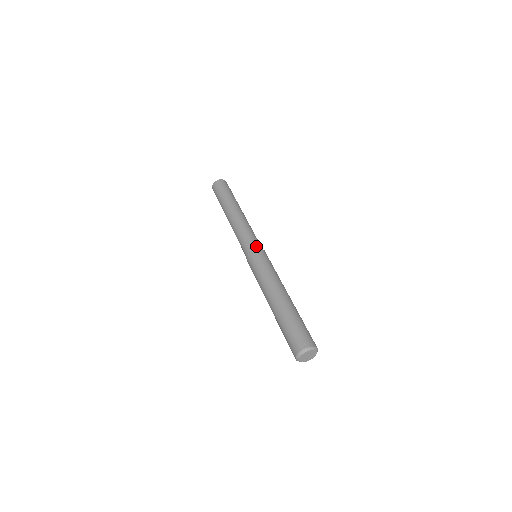
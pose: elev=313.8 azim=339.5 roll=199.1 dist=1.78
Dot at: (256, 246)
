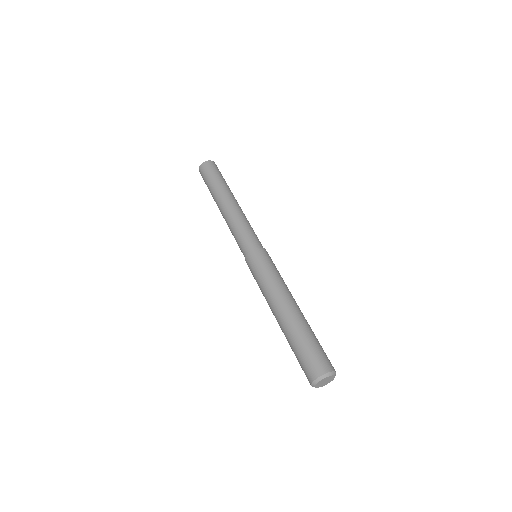
Dot at: (255, 245)
